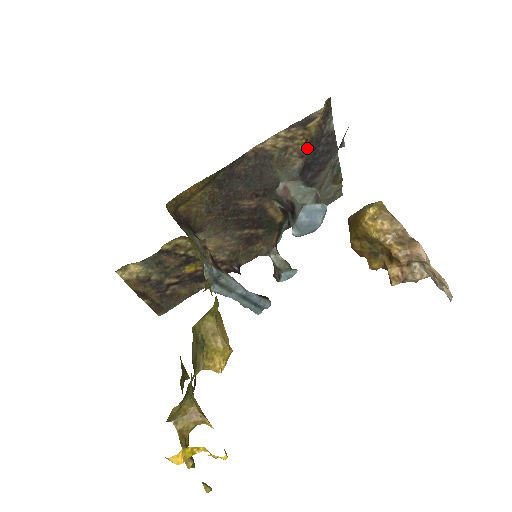
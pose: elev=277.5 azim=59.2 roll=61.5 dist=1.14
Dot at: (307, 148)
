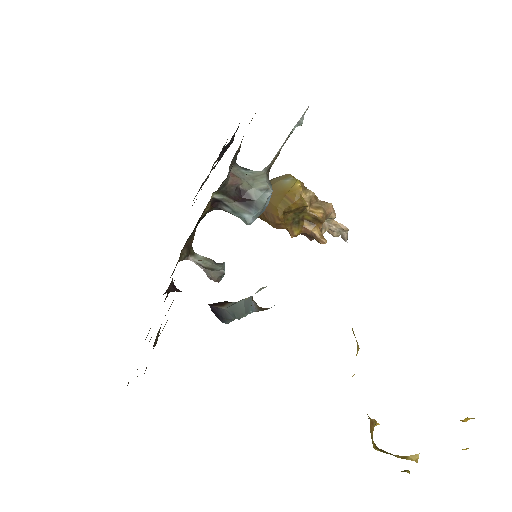
Dot at: occluded
